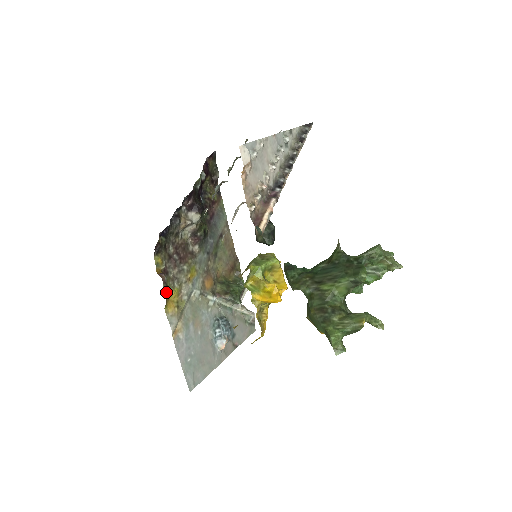
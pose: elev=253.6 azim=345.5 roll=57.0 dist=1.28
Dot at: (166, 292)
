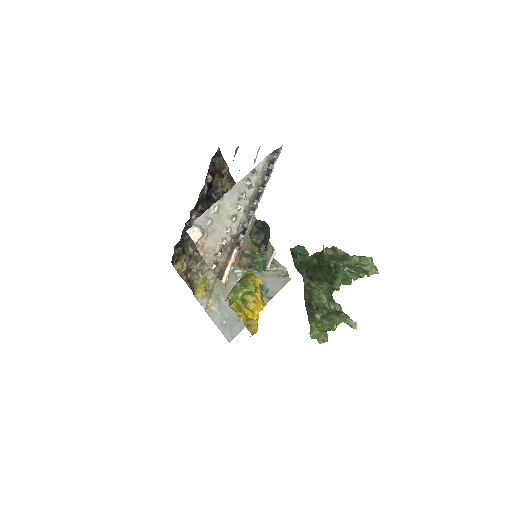
Dot at: (192, 285)
